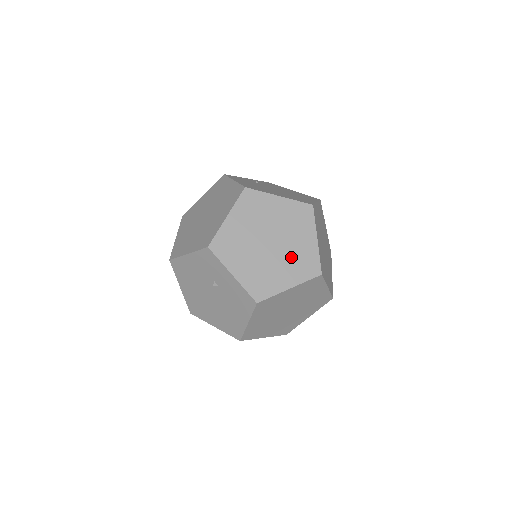
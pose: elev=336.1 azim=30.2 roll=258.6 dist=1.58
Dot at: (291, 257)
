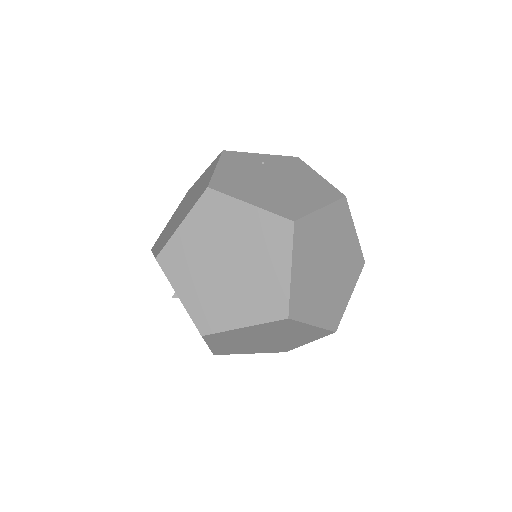
Dot at: (252, 288)
